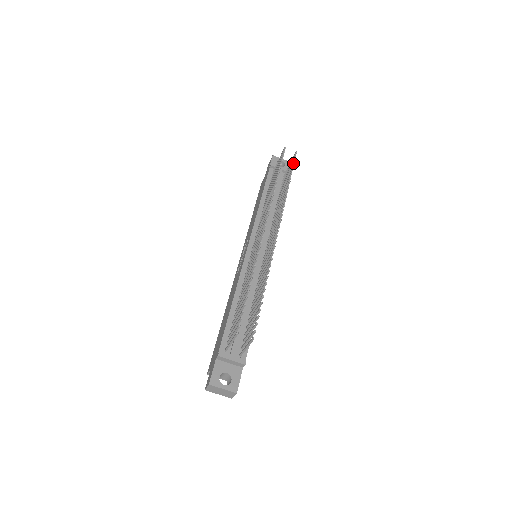
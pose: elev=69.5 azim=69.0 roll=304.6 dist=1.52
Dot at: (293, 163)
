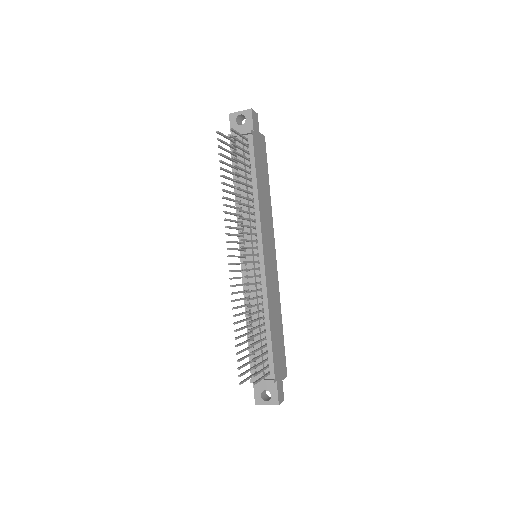
Dot at: (233, 145)
